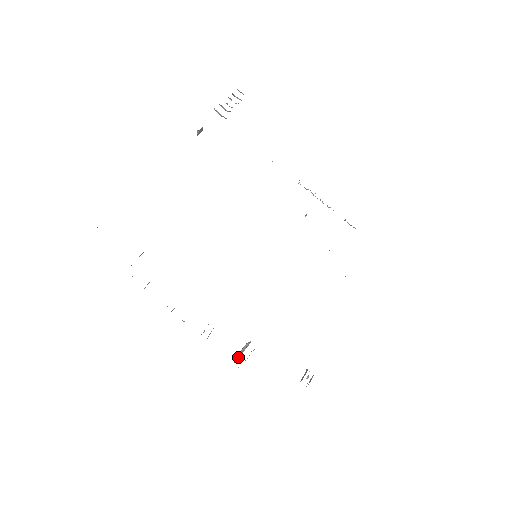
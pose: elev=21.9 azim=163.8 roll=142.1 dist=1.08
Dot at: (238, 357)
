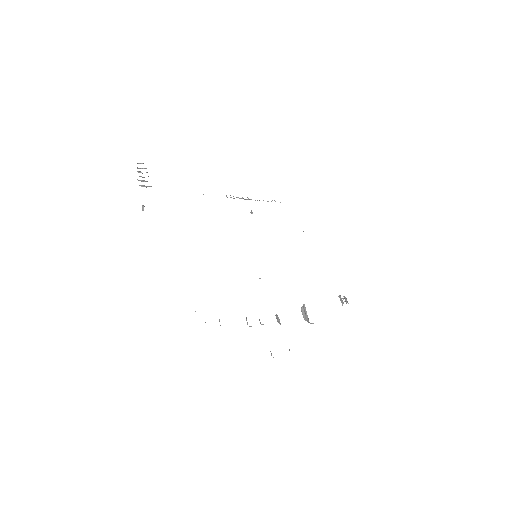
Dot at: (307, 319)
